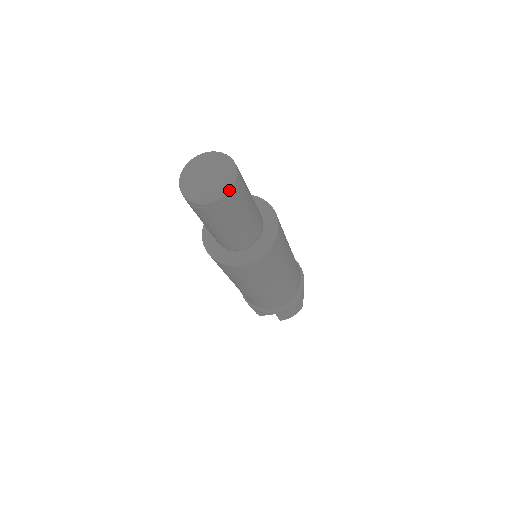
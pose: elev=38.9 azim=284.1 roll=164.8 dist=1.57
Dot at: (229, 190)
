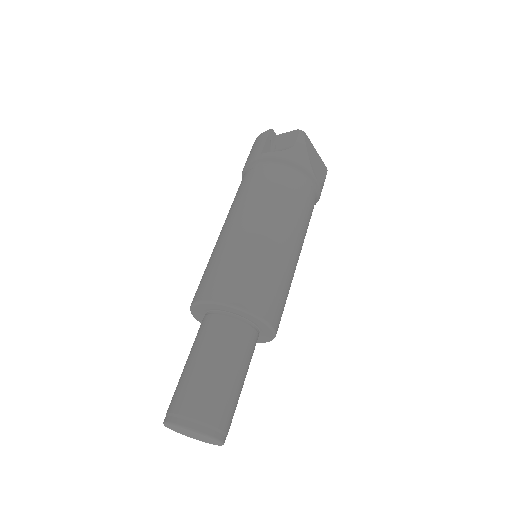
Dot at: occluded
